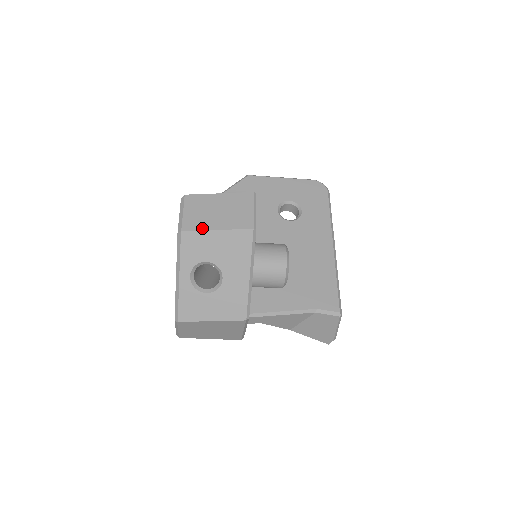
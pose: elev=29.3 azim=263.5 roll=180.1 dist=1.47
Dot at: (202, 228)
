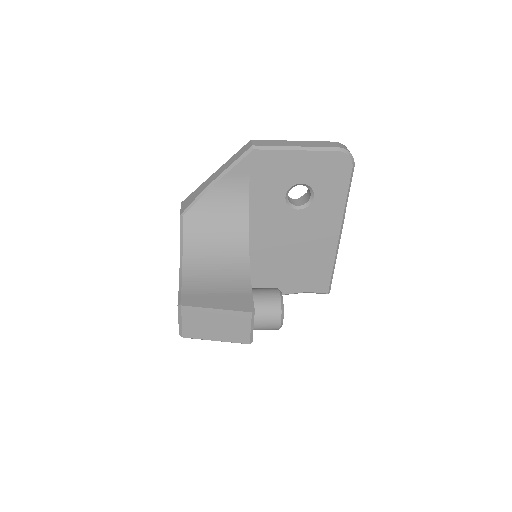
Dot at: (202, 338)
